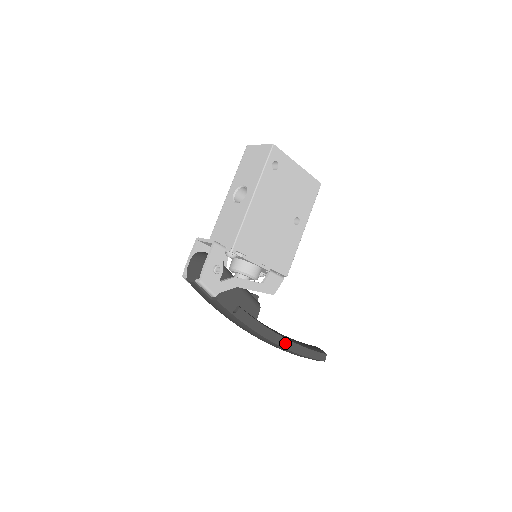
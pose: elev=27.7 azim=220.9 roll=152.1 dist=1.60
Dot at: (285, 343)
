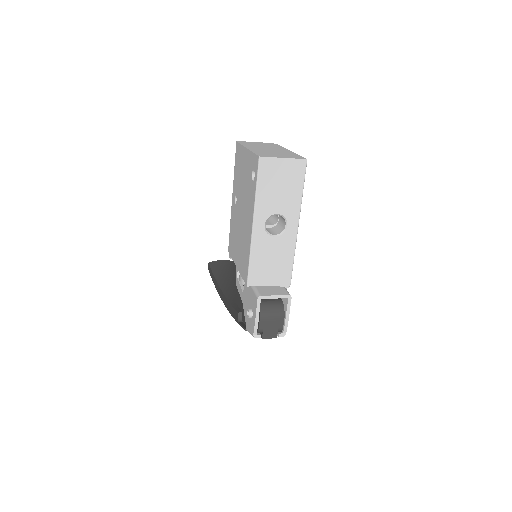
Dot at: occluded
